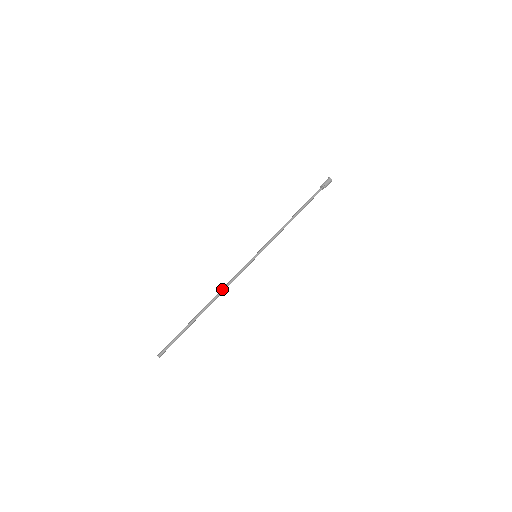
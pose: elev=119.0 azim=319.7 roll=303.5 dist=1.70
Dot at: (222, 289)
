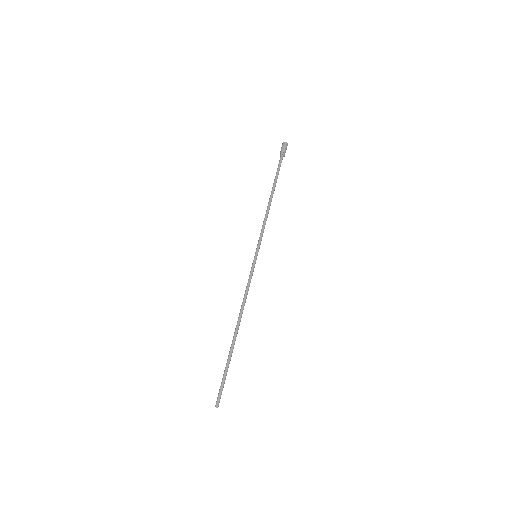
Dot at: (241, 307)
